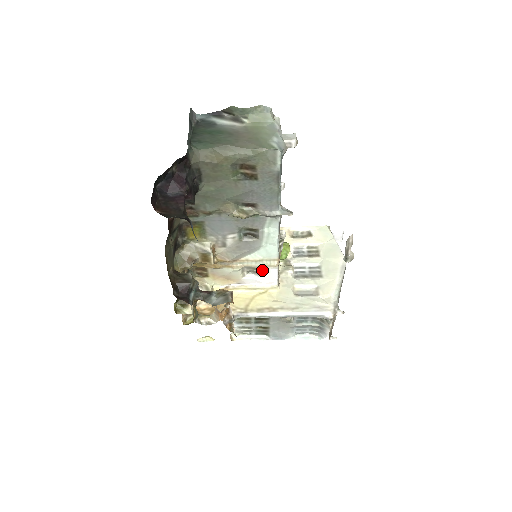
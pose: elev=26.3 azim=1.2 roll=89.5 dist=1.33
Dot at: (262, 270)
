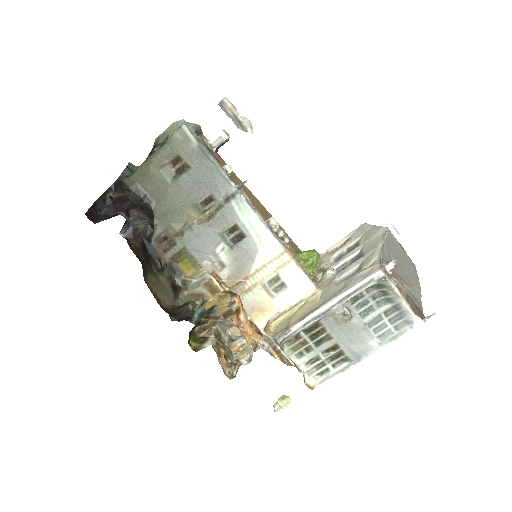
Dot at: (283, 277)
